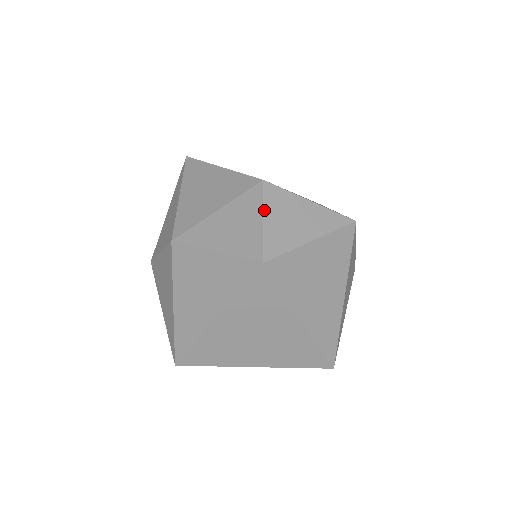
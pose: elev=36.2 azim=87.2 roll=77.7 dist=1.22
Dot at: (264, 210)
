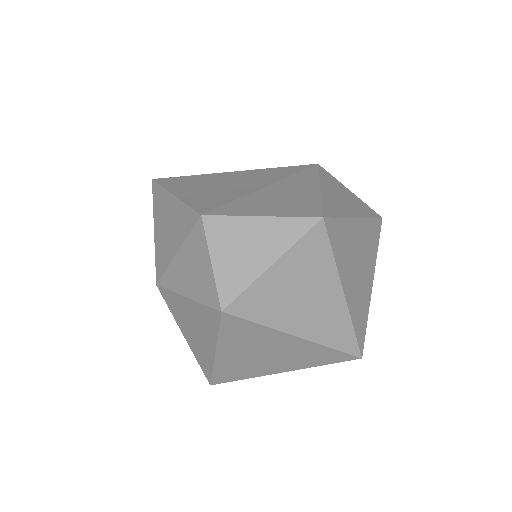
Dot at: (210, 251)
